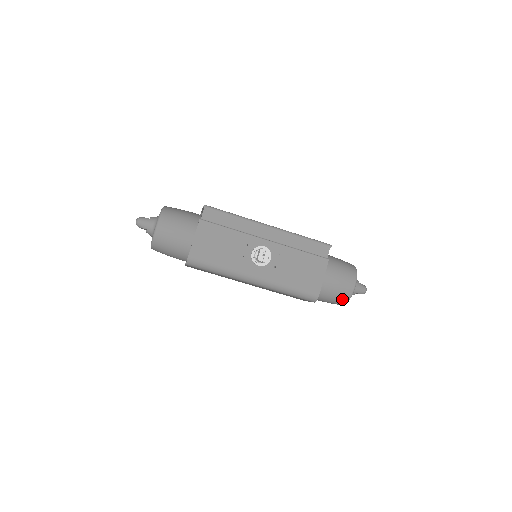
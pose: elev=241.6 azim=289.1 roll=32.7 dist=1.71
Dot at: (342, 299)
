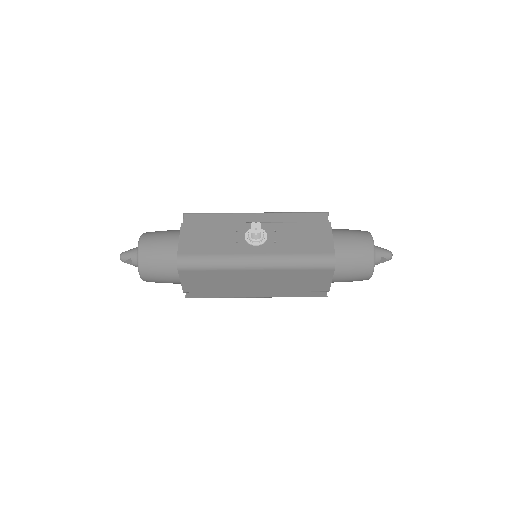
Dot at: (366, 260)
